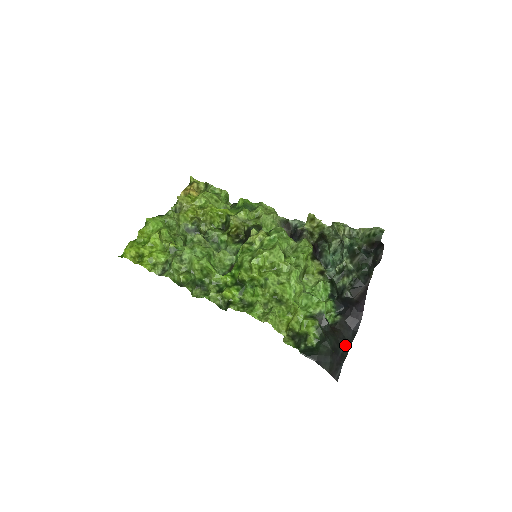
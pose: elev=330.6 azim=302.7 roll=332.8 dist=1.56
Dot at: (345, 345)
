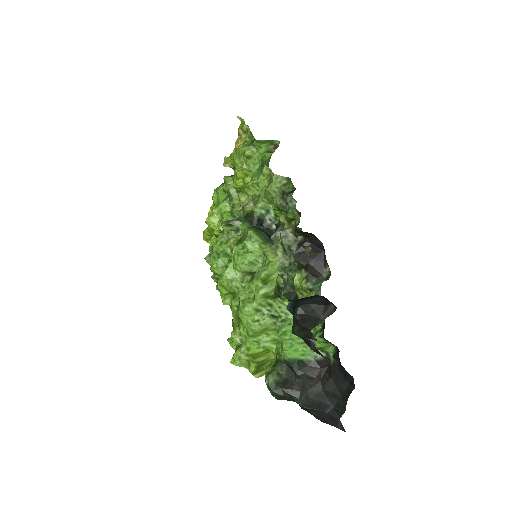
Dot at: (337, 400)
